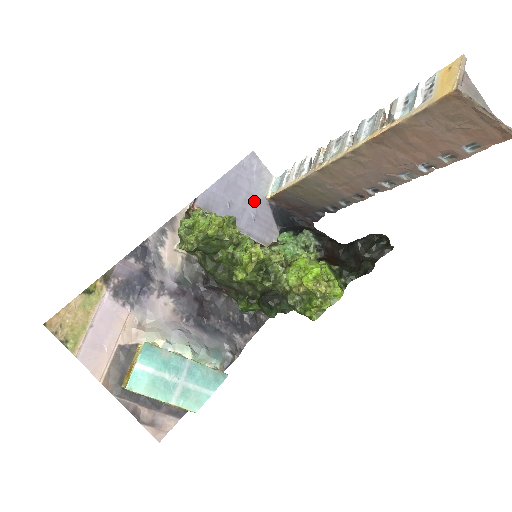
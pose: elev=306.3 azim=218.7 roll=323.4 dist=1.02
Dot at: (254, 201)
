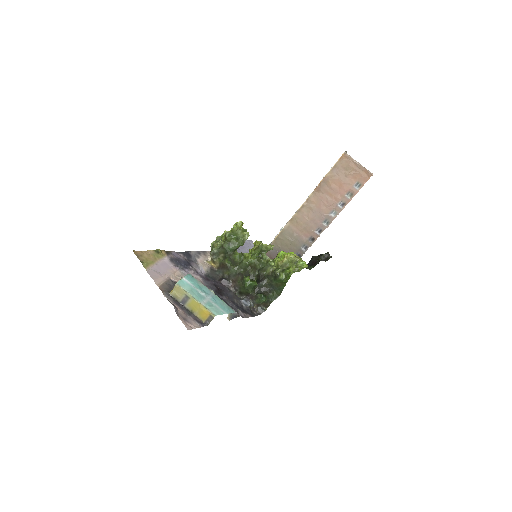
Dot at: occluded
